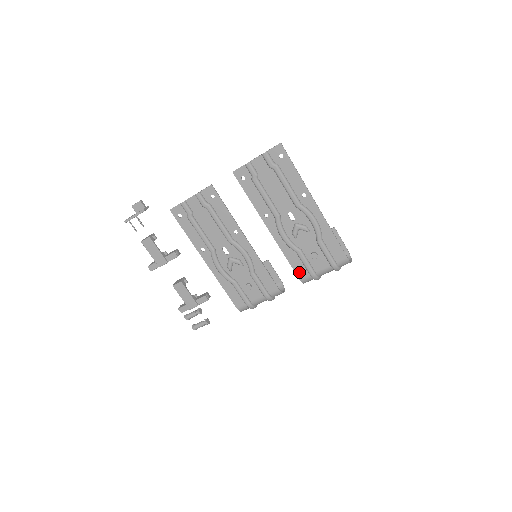
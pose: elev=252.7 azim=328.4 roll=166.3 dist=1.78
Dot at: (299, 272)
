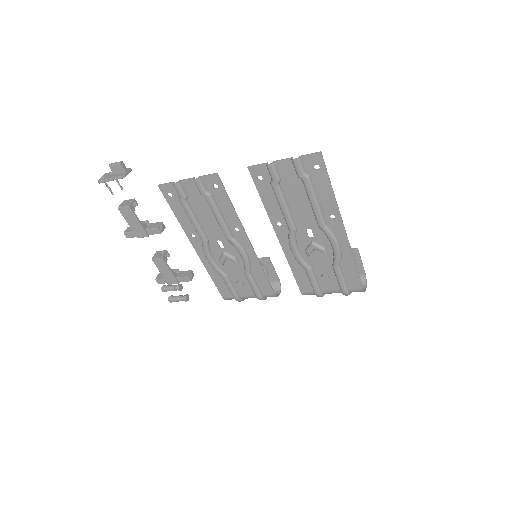
Dot at: (302, 286)
